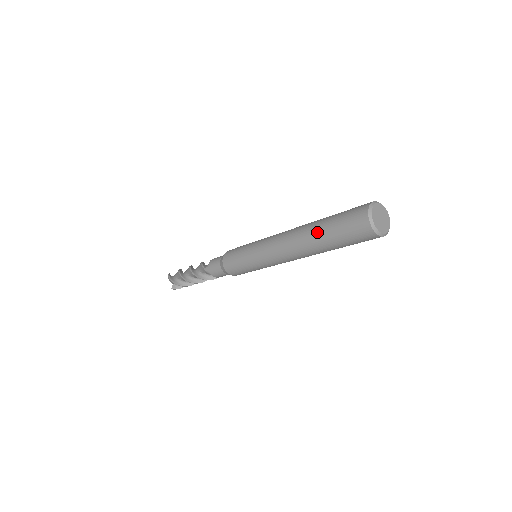
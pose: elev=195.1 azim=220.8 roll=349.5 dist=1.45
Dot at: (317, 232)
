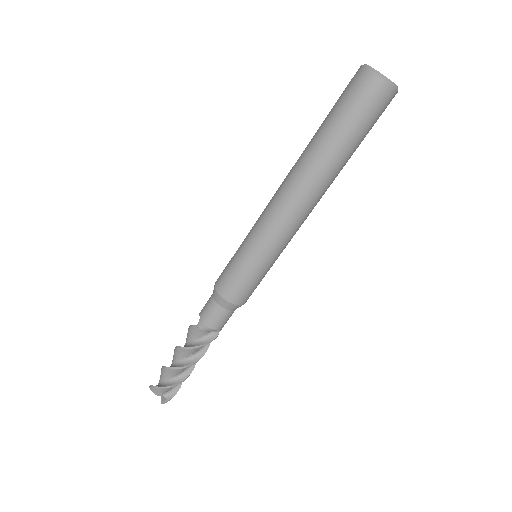
Dot at: (318, 141)
